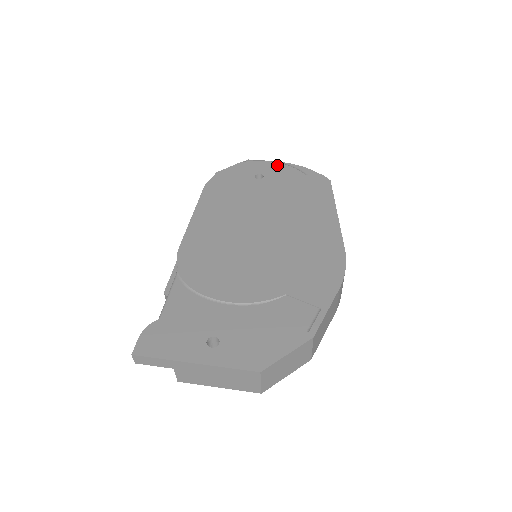
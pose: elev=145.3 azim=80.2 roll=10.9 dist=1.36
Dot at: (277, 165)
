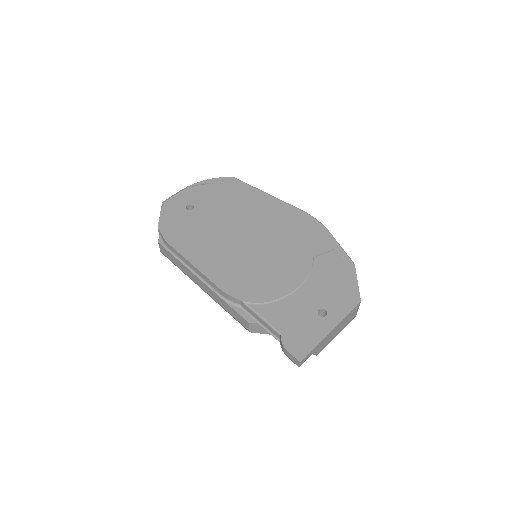
Dot at: (188, 191)
